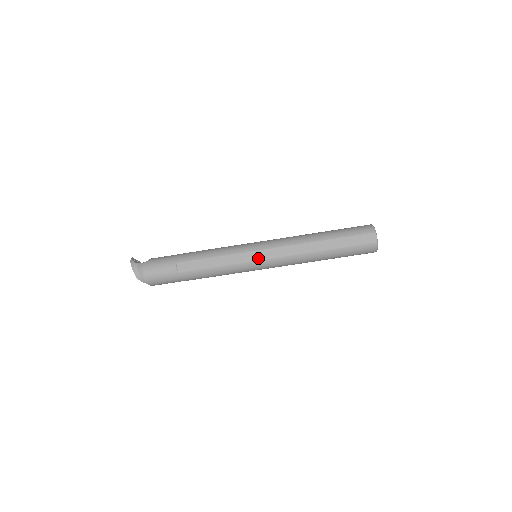
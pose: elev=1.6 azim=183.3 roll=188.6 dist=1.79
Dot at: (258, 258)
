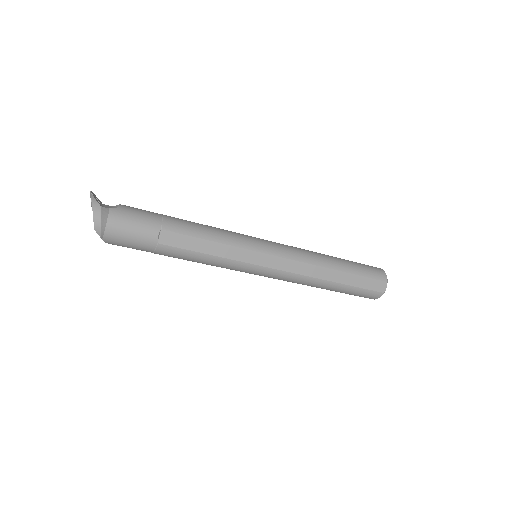
Dot at: (264, 263)
